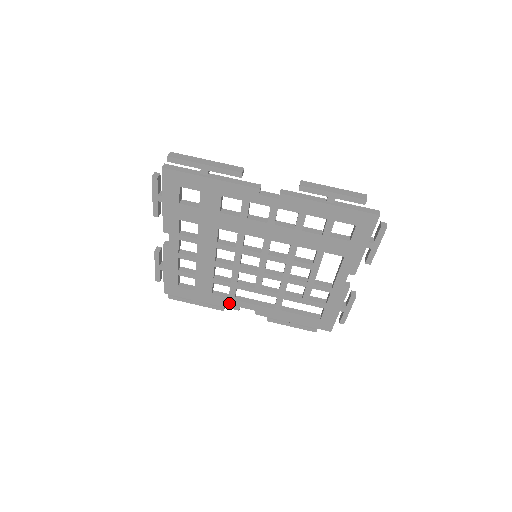
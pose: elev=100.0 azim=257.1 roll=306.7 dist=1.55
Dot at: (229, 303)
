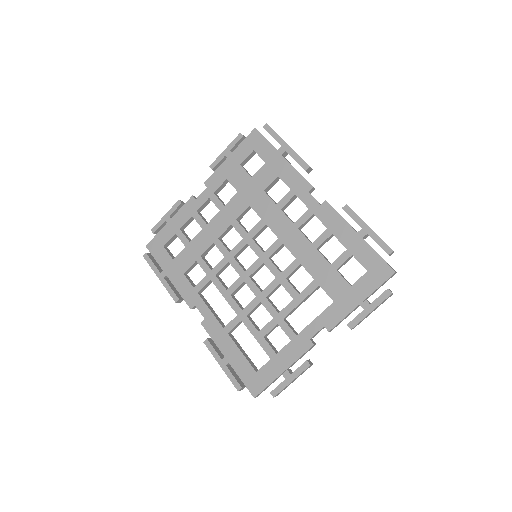
Dot at: (190, 294)
